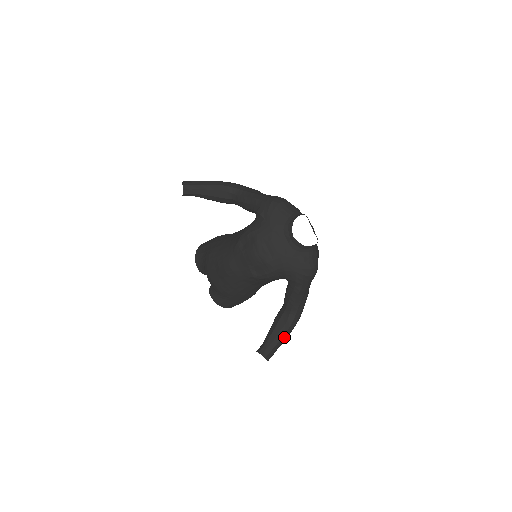
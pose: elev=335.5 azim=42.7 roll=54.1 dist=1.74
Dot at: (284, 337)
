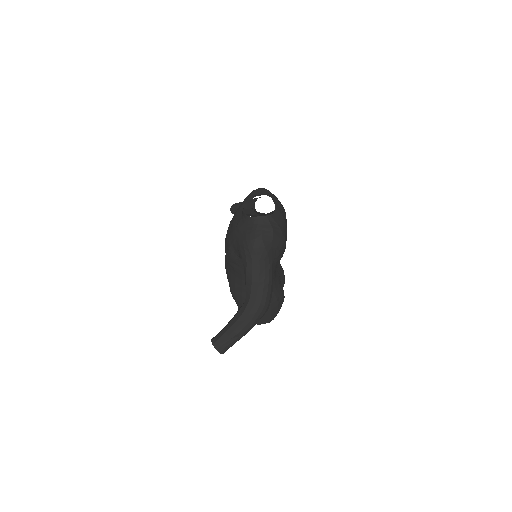
Dot at: (235, 326)
